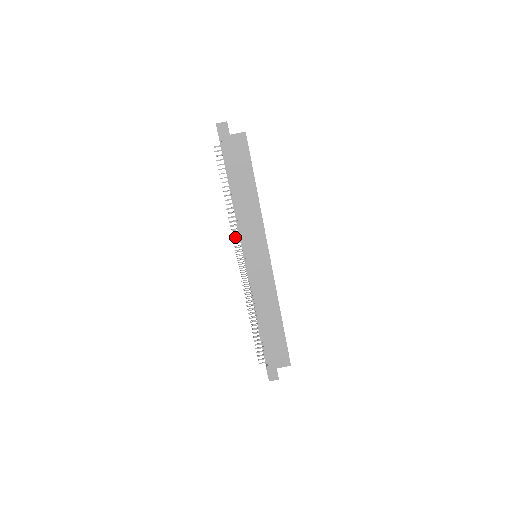
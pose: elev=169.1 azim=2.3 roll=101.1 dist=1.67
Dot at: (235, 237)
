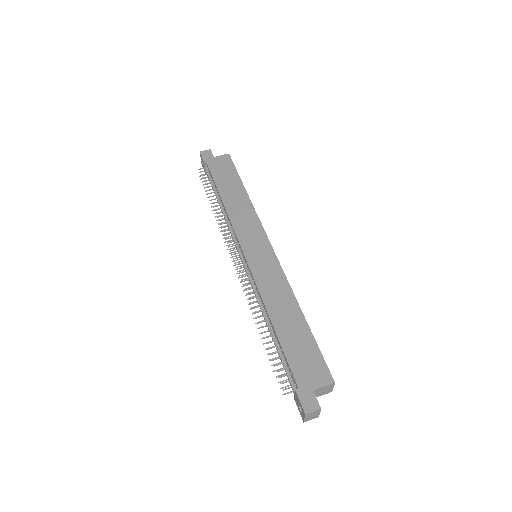
Dot at: occluded
